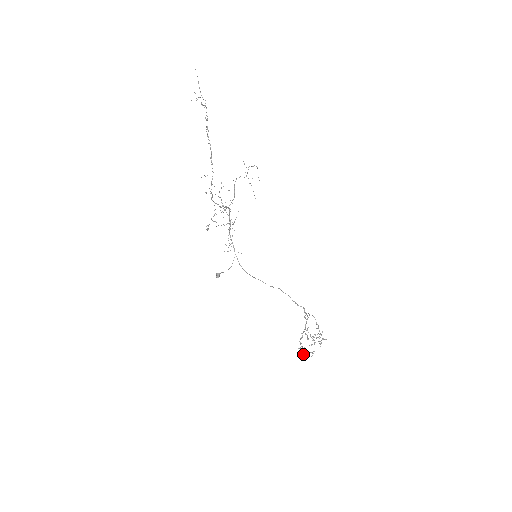
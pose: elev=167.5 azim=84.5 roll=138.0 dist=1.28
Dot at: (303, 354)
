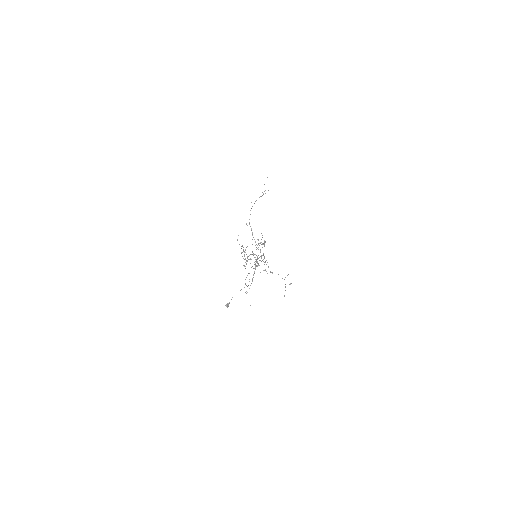
Dot at: (242, 252)
